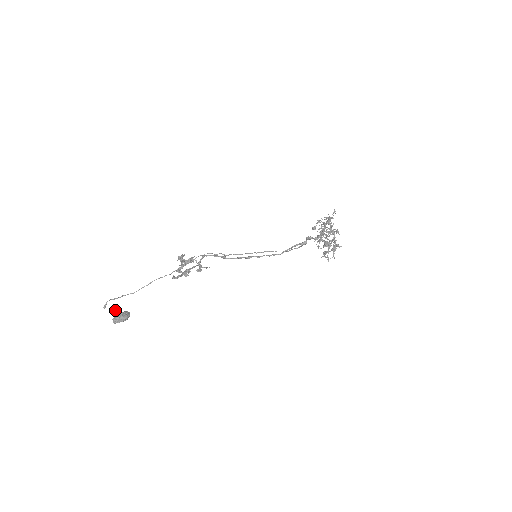
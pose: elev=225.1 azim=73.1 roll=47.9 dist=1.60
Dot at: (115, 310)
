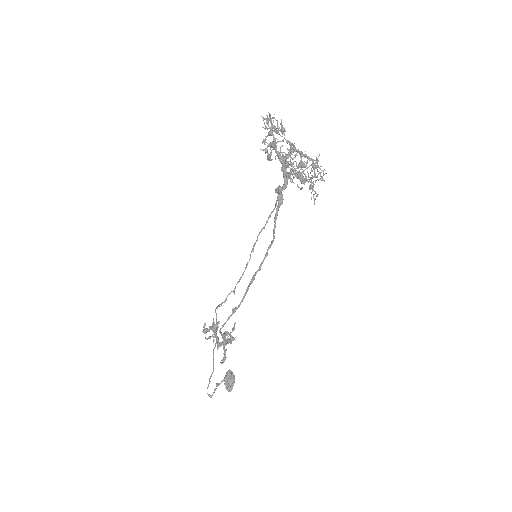
Dot at: (219, 383)
